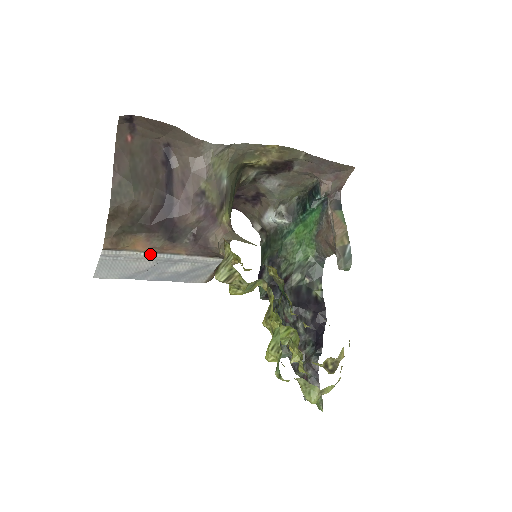
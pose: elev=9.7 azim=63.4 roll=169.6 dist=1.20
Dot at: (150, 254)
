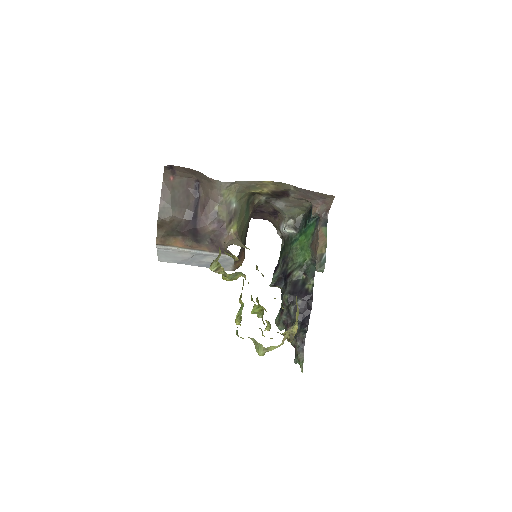
Dot at: (186, 249)
